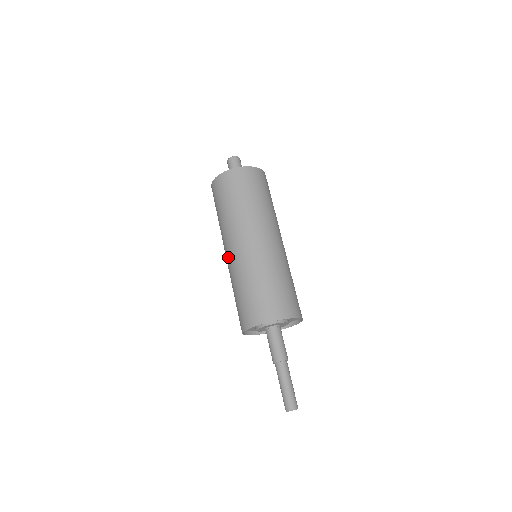
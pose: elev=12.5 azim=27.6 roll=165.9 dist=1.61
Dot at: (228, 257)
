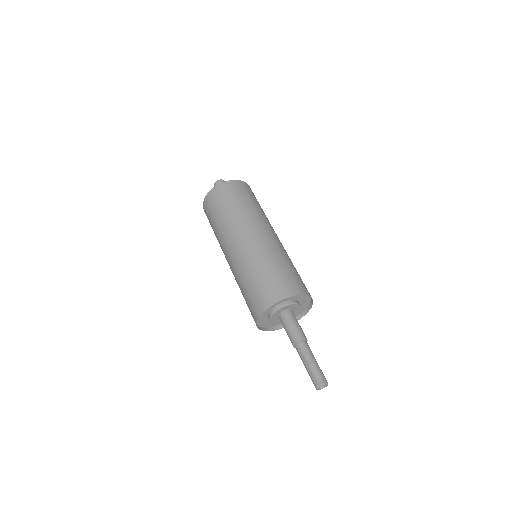
Dot at: (252, 239)
